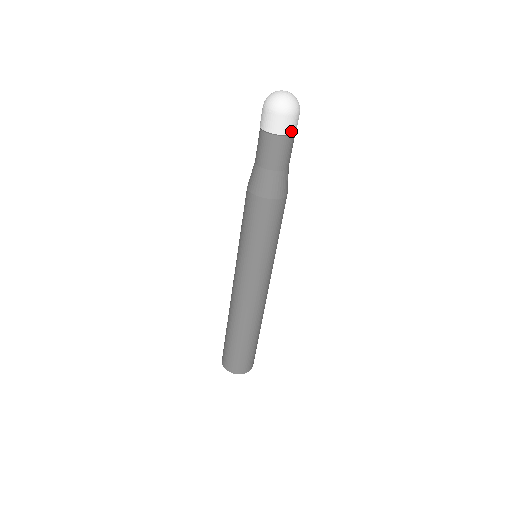
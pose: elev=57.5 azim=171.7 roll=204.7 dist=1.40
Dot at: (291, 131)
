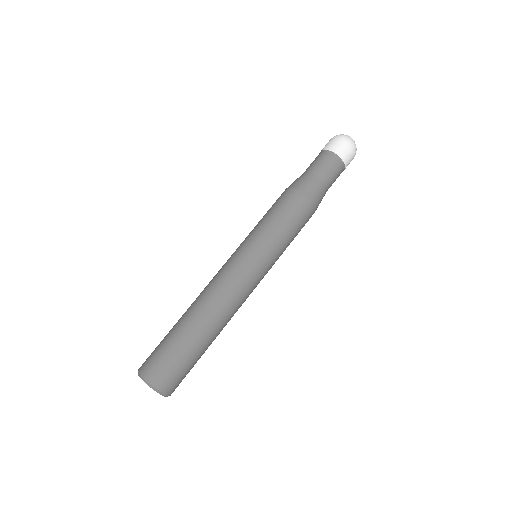
Dot at: (339, 153)
